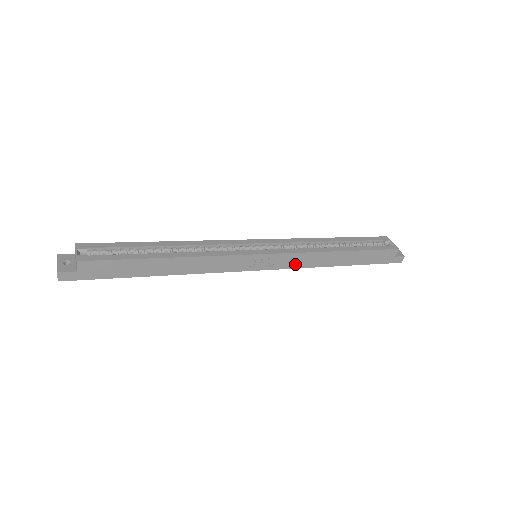
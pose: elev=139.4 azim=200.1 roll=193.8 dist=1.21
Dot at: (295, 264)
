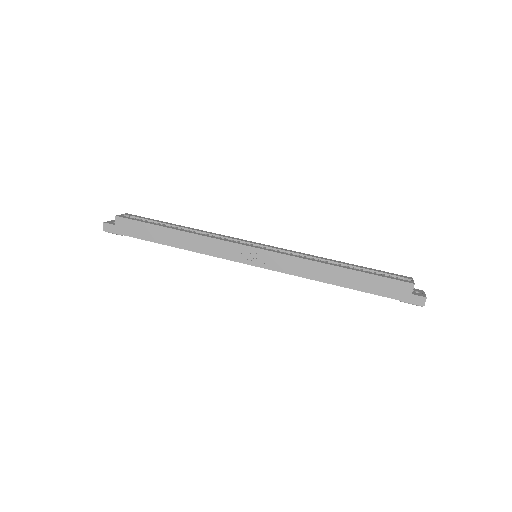
Dot at: (288, 269)
